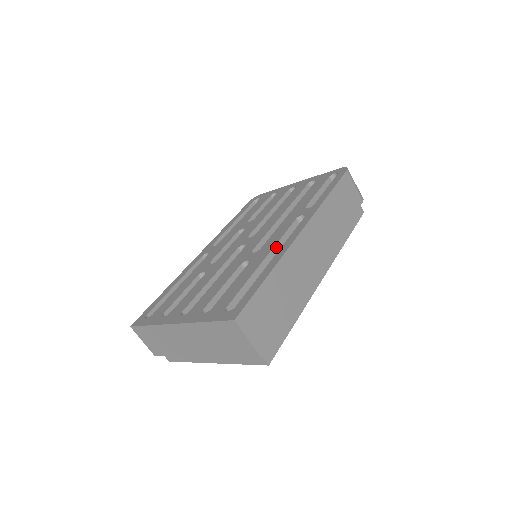
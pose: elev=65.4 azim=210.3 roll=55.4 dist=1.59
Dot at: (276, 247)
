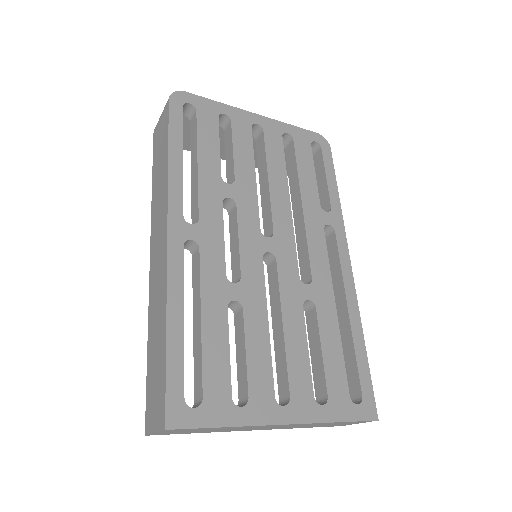
Dot at: (330, 282)
